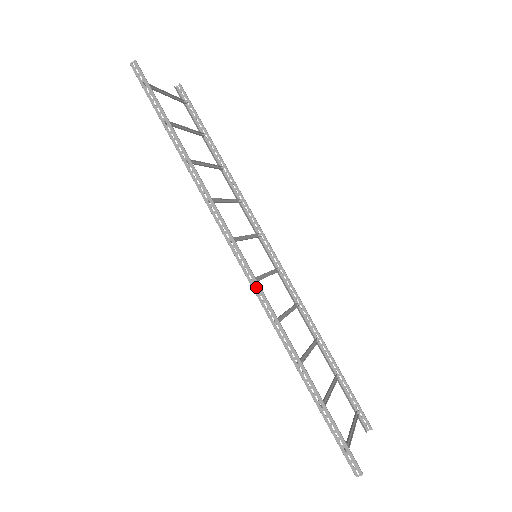
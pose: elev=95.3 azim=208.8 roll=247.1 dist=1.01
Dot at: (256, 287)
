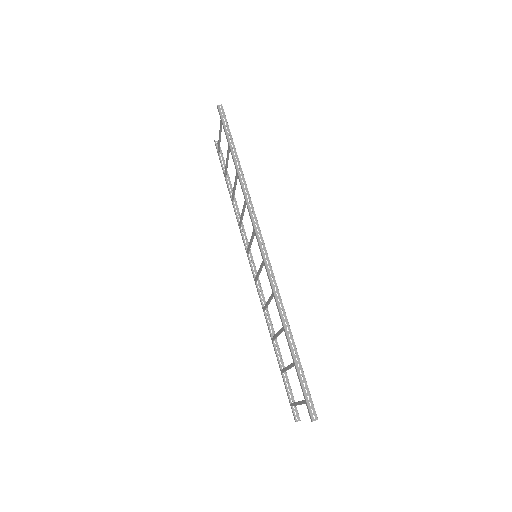
Dot at: (268, 264)
